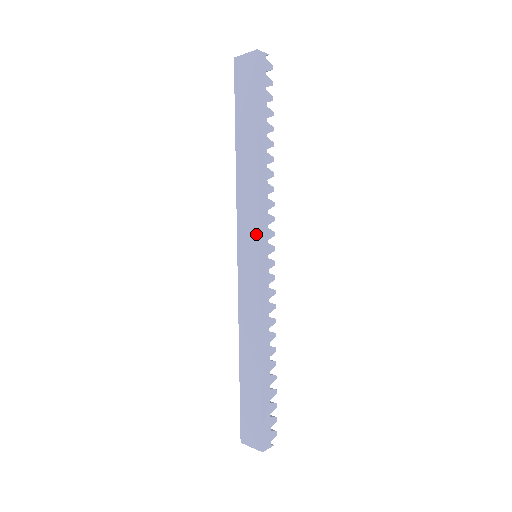
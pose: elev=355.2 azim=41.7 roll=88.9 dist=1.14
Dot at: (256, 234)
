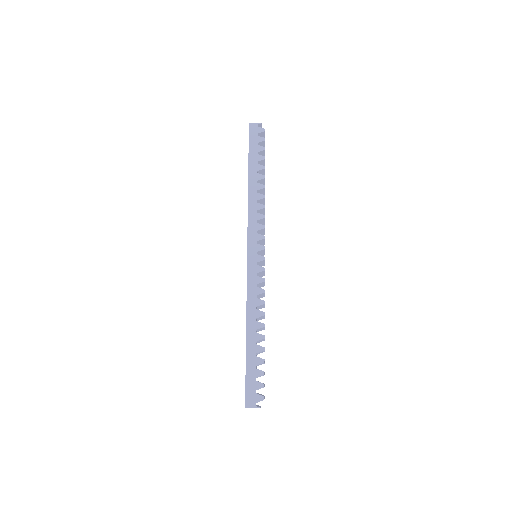
Dot at: (247, 238)
